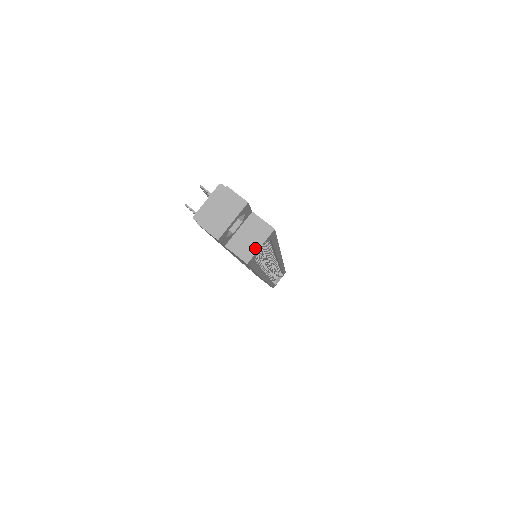
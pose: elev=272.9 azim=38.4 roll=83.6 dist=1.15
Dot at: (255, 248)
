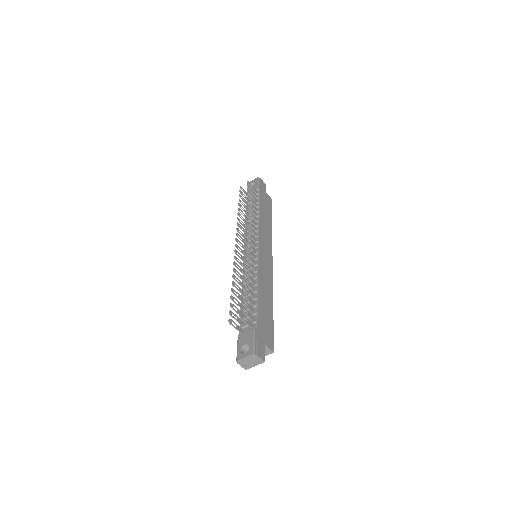
Dot at: occluded
